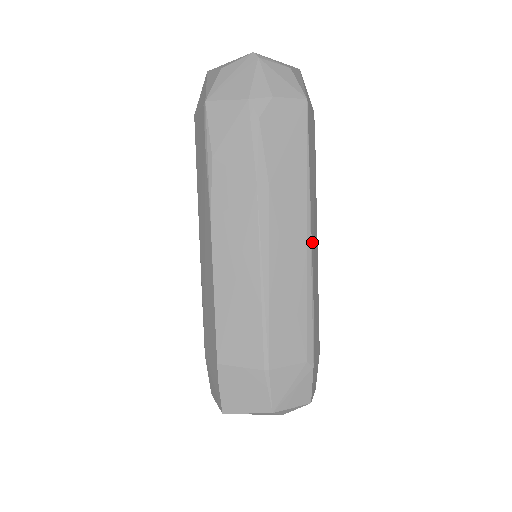
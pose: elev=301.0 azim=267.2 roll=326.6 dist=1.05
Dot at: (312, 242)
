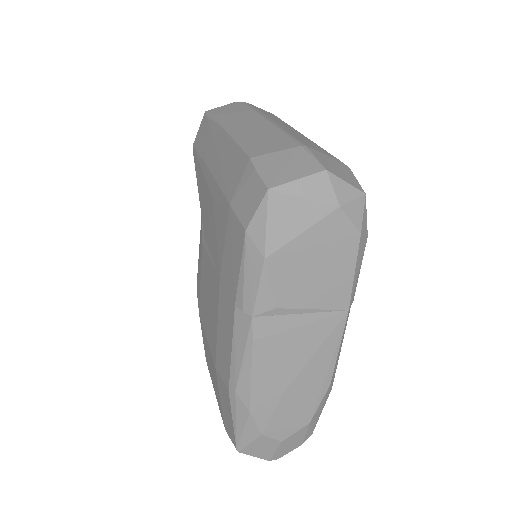
Dot at: occluded
